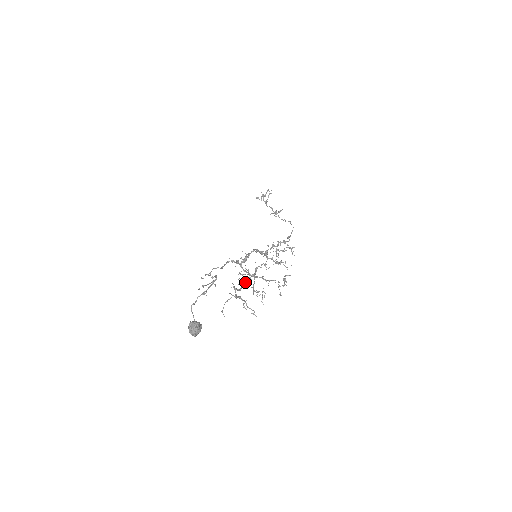
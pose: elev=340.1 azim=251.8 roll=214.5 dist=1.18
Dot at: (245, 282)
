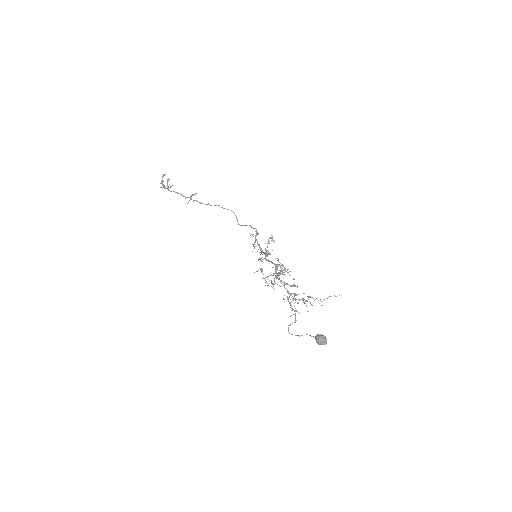
Dot at: (282, 284)
